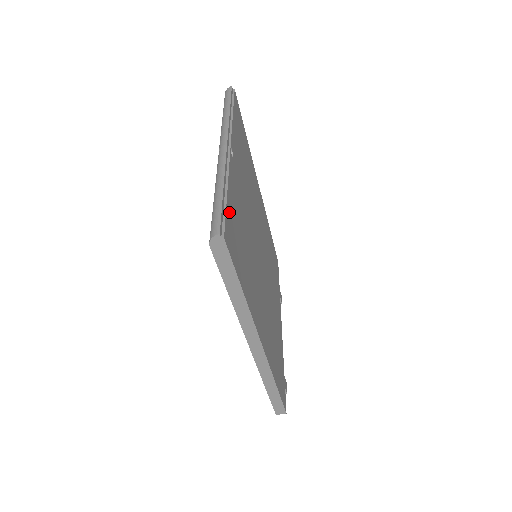
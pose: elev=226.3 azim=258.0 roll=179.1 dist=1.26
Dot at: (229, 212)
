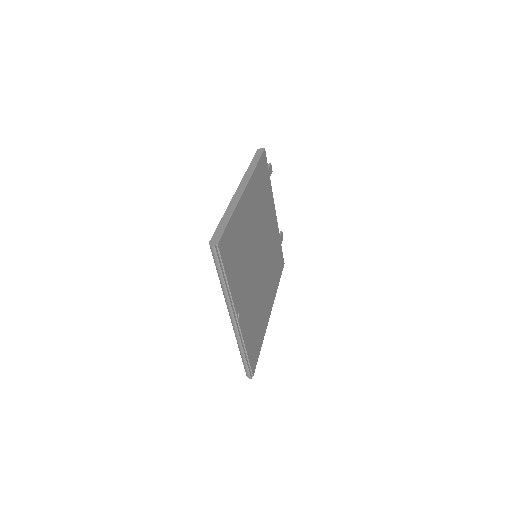
Dot at: (250, 354)
